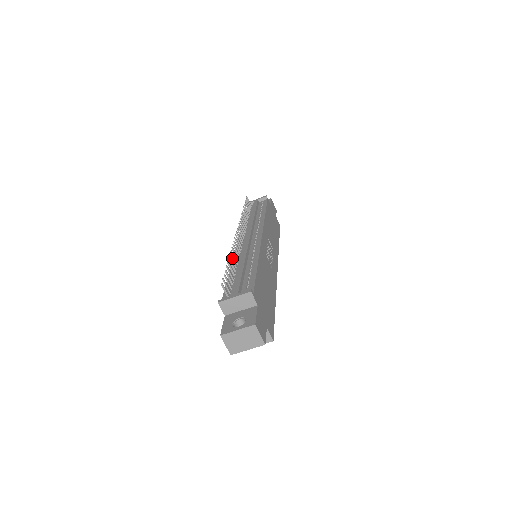
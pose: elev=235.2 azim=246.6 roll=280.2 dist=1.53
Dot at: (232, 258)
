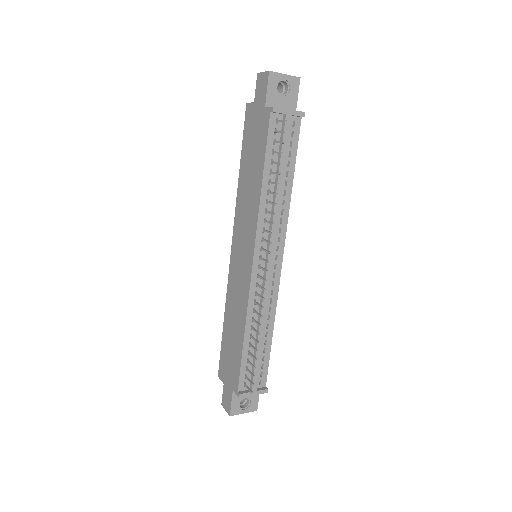
Dot at: (258, 333)
